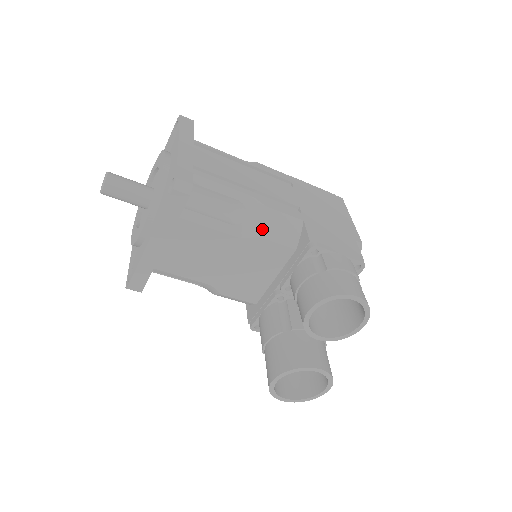
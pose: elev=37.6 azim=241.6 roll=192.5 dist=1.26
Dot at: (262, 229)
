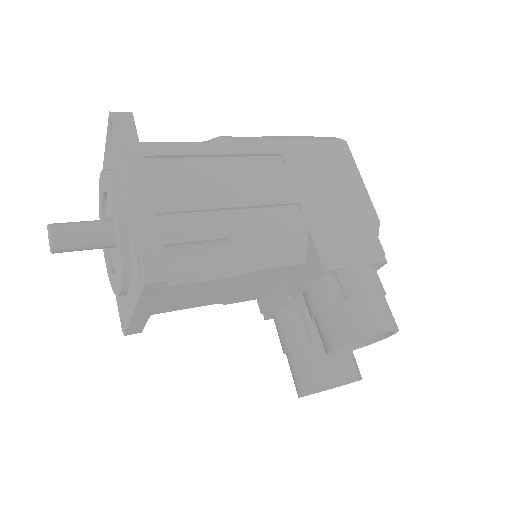
Dot at: (261, 261)
